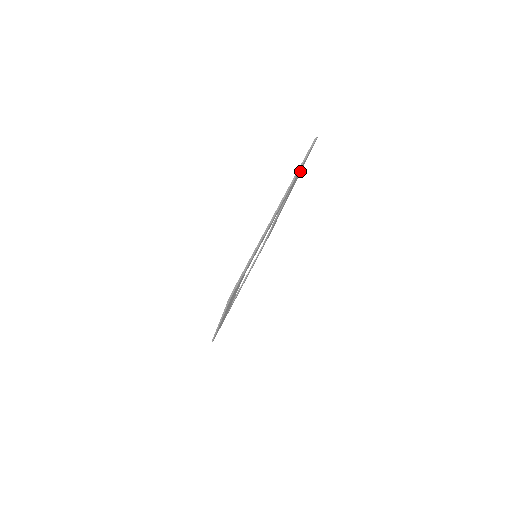
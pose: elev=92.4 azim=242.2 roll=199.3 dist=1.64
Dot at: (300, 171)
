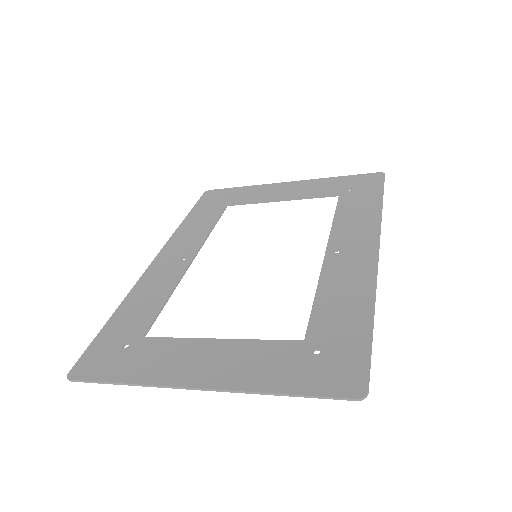
Dot at: (352, 326)
